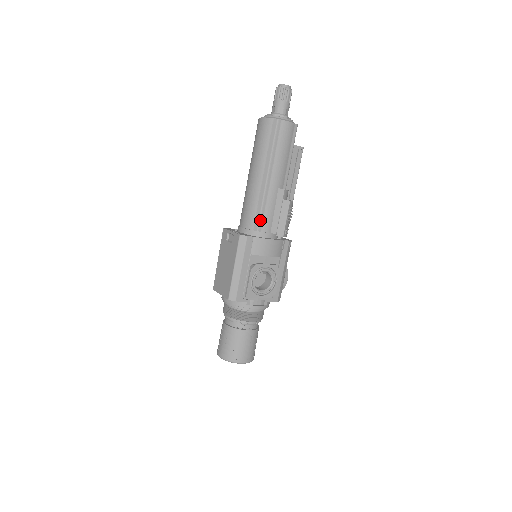
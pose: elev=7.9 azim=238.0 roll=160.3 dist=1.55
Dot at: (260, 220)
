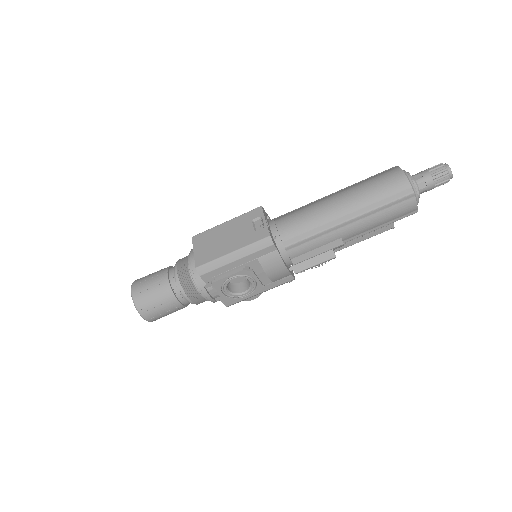
Dot at: (298, 243)
